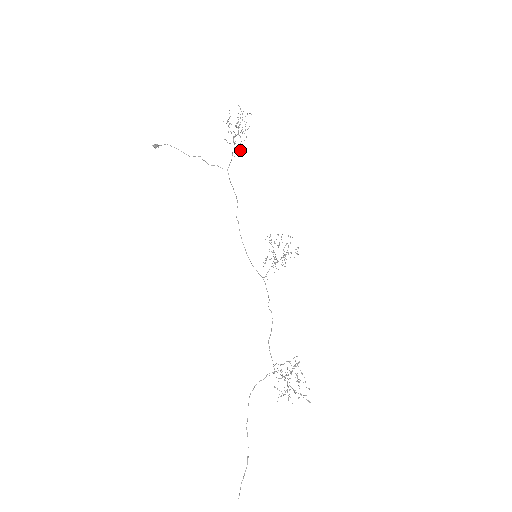
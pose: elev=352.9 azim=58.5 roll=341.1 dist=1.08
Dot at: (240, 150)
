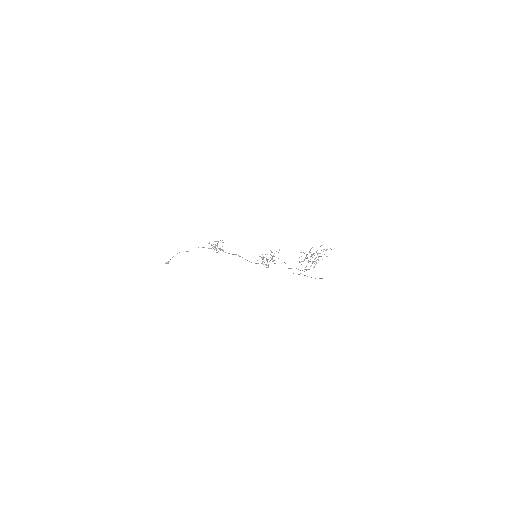
Dot at: occluded
